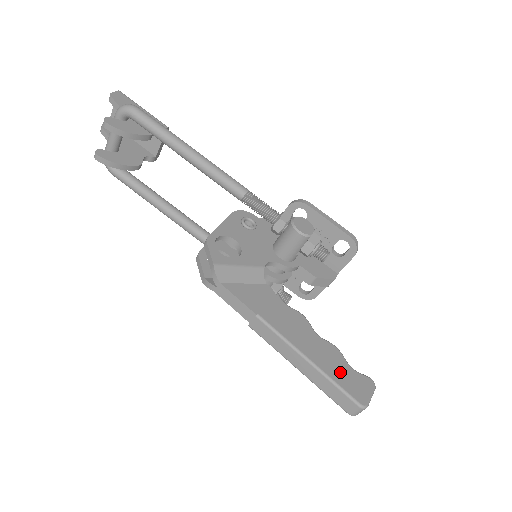
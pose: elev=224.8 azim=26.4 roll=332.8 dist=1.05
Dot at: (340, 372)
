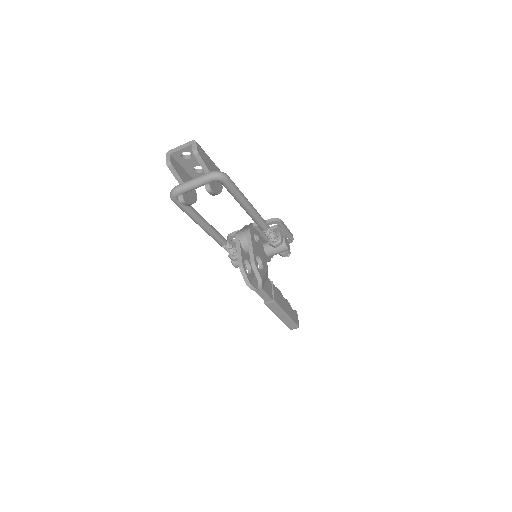
Dot at: (292, 314)
